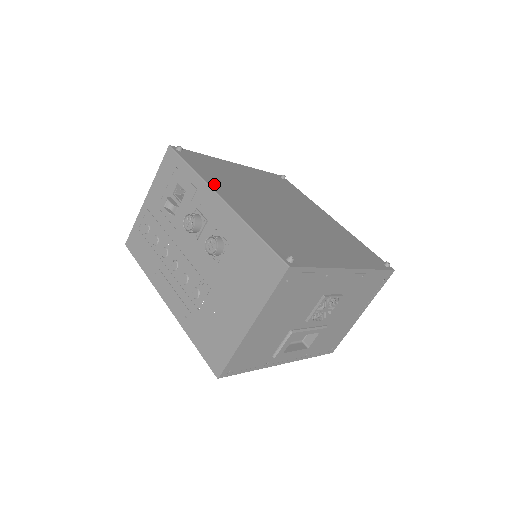
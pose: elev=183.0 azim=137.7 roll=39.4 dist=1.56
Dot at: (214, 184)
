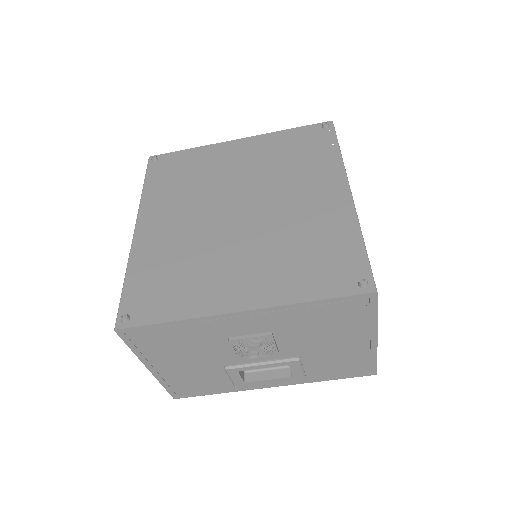
Dot at: (148, 206)
